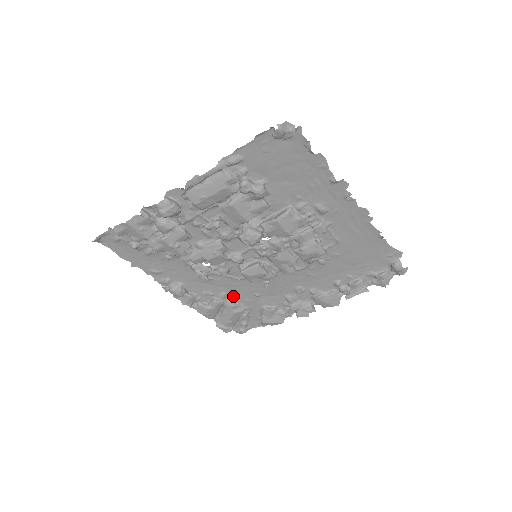
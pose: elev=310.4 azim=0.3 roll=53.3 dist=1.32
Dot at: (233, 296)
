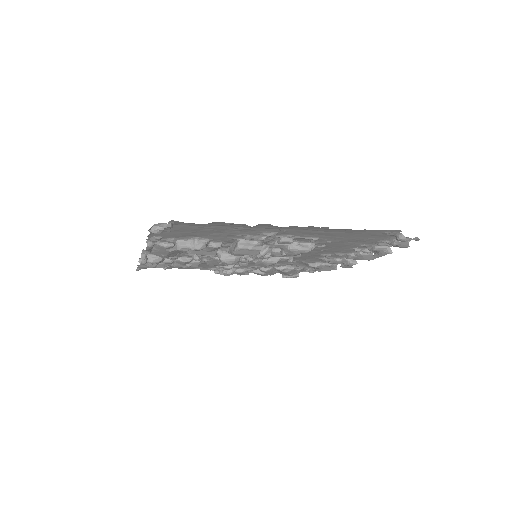
Dot at: occluded
